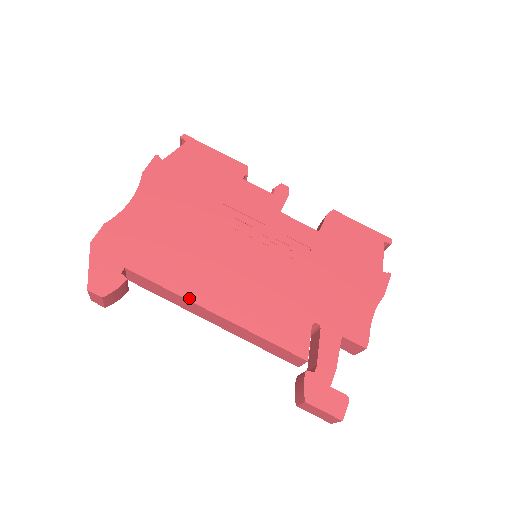
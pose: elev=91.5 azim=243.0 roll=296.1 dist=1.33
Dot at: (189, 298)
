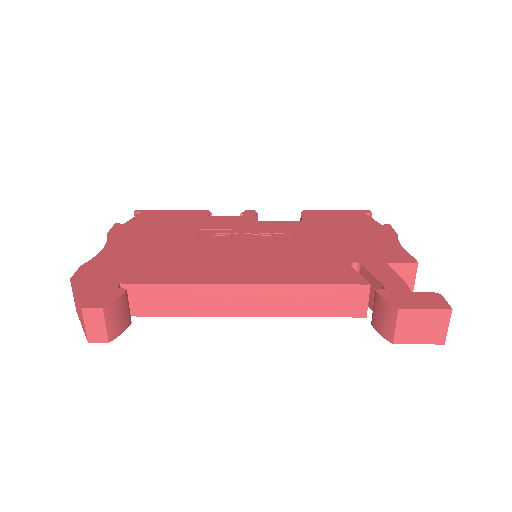
Dot at: (207, 282)
